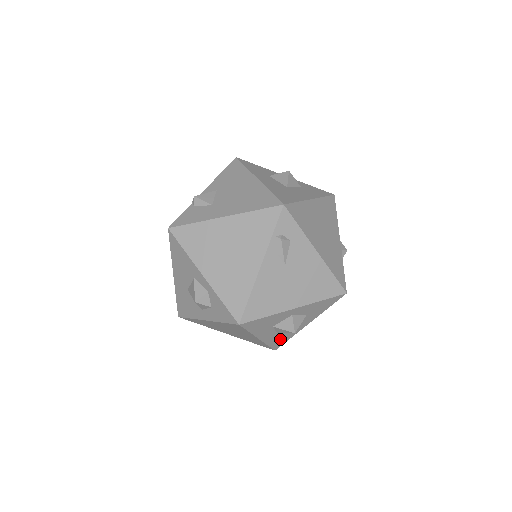
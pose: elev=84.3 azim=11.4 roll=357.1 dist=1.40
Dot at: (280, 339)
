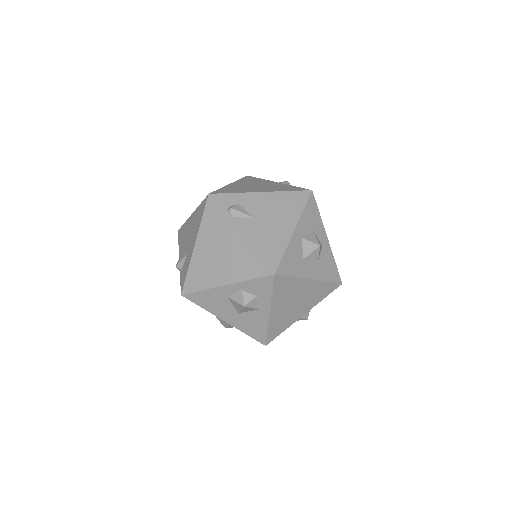
Dot at: (328, 269)
